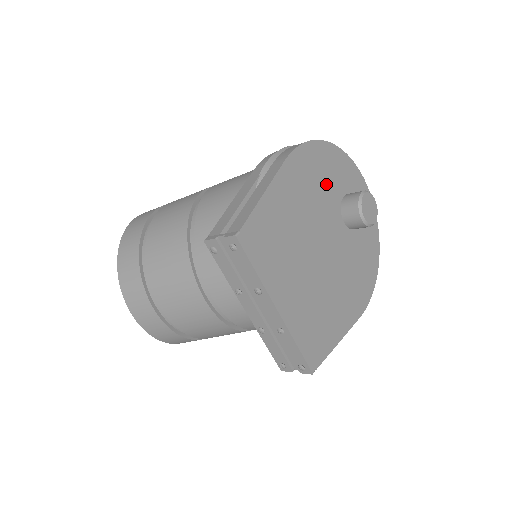
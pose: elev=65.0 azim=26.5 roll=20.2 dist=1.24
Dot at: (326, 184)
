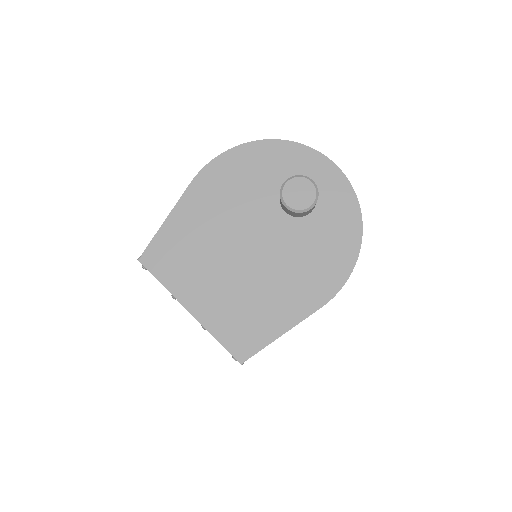
Dot at: (253, 184)
